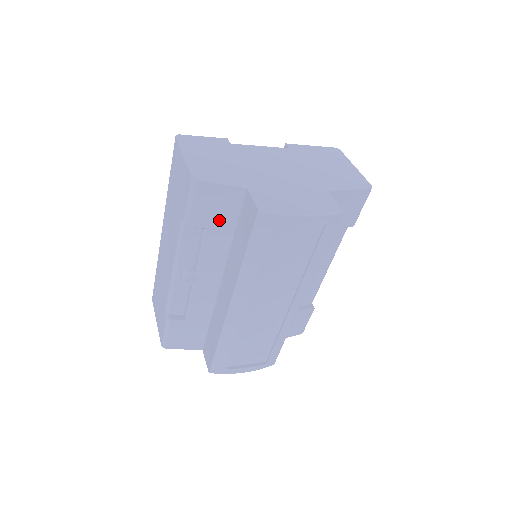
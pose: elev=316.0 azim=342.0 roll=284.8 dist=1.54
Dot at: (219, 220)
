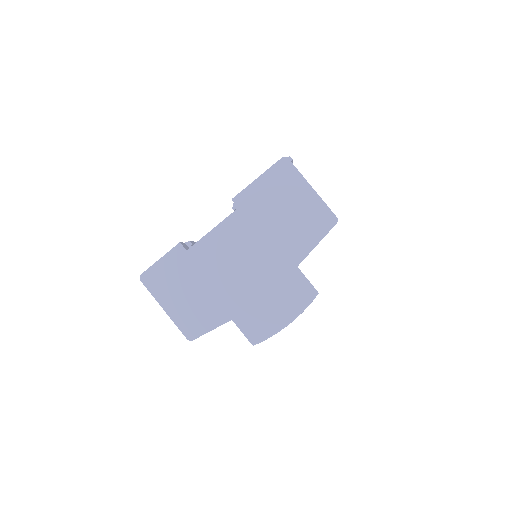
Dot at: occluded
